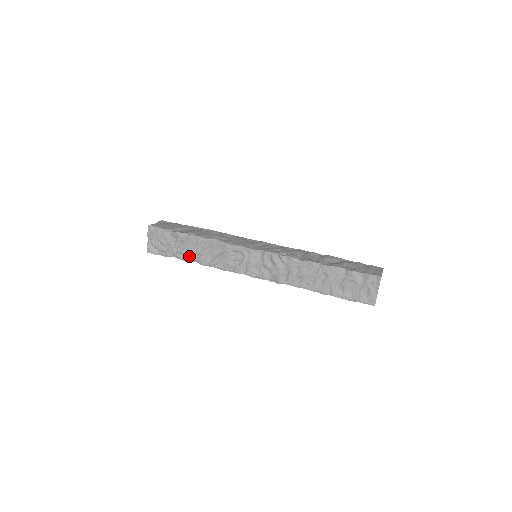
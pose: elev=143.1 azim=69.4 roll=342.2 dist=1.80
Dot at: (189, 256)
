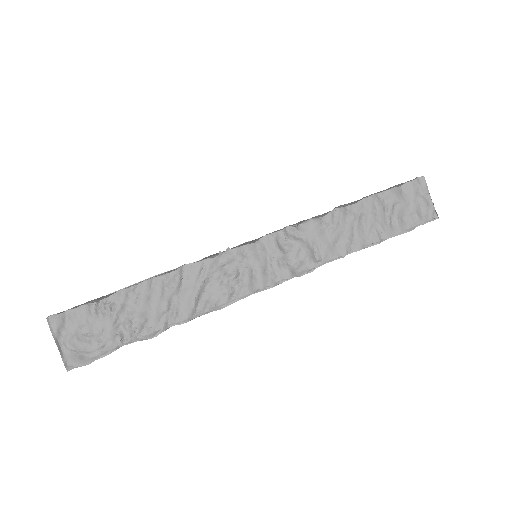
Dot at: (152, 324)
